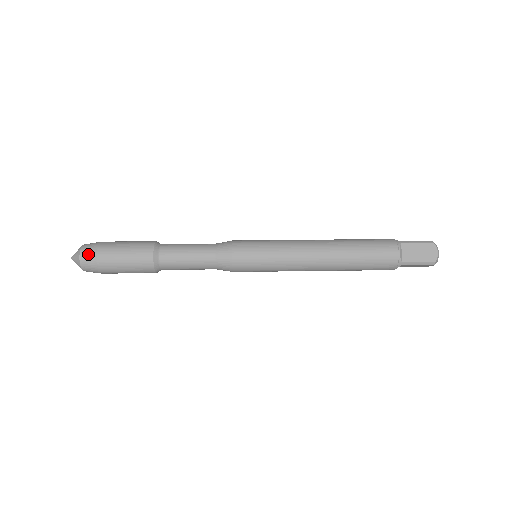
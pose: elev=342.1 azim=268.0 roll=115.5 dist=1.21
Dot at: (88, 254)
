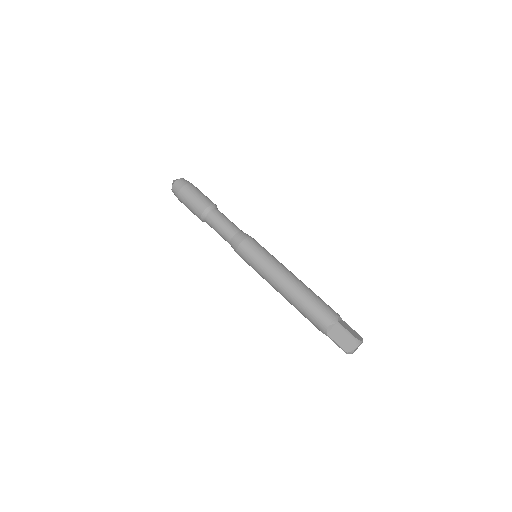
Dot at: (177, 187)
